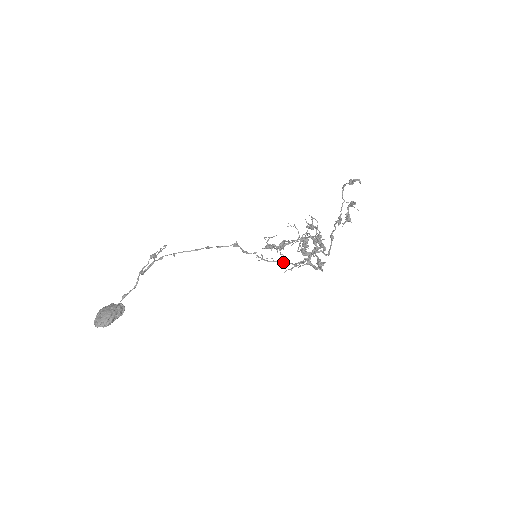
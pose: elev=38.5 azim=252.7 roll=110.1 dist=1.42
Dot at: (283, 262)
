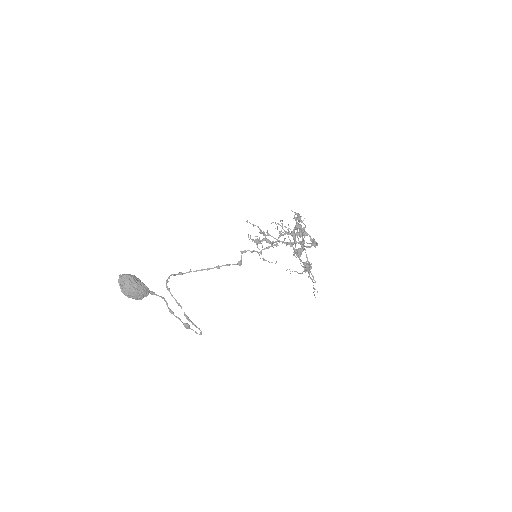
Dot at: (275, 244)
